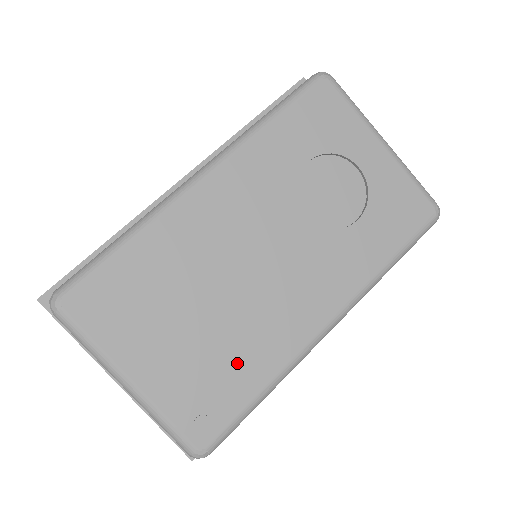
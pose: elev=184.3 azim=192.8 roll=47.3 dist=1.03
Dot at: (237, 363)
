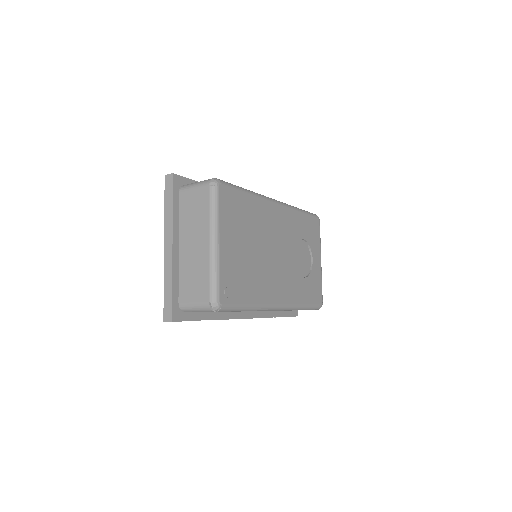
Dot at: (250, 283)
